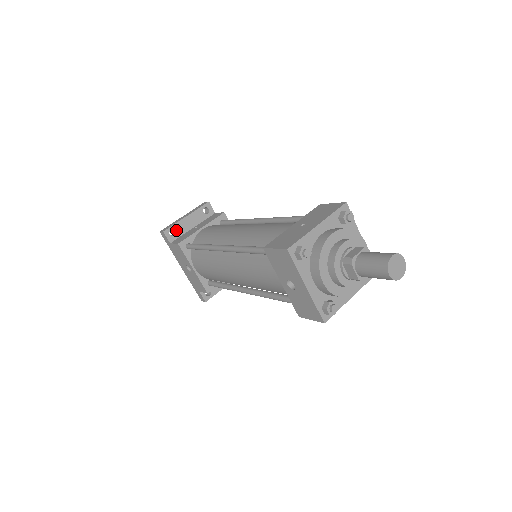
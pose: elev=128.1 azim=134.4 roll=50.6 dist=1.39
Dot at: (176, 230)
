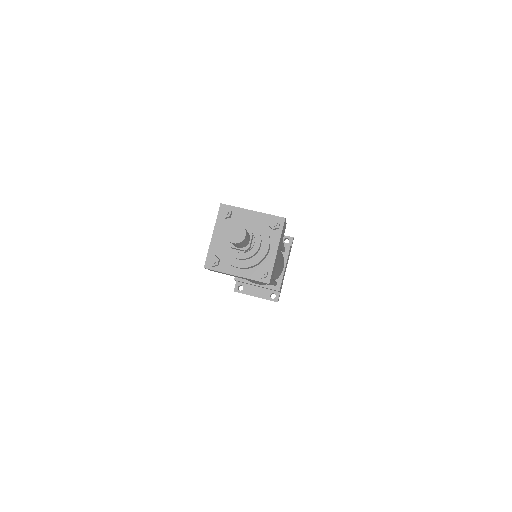
Dot at: occluded
